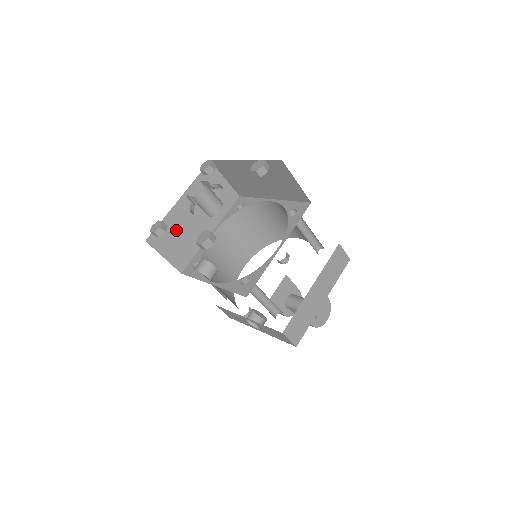
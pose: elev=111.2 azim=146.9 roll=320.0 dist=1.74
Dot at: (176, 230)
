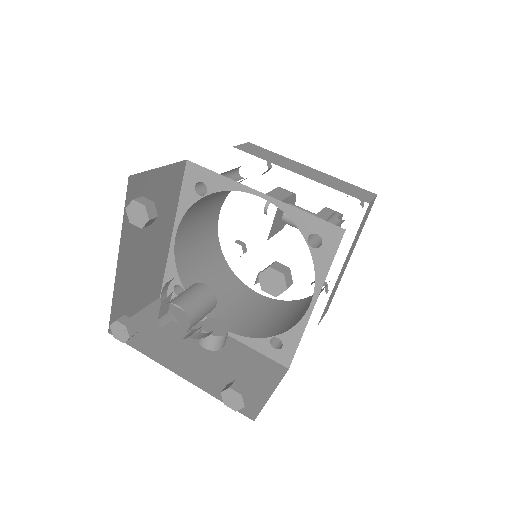
Dot at: (133, 284)
